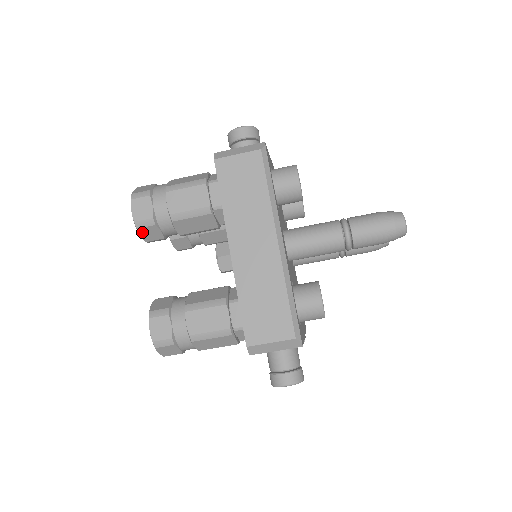
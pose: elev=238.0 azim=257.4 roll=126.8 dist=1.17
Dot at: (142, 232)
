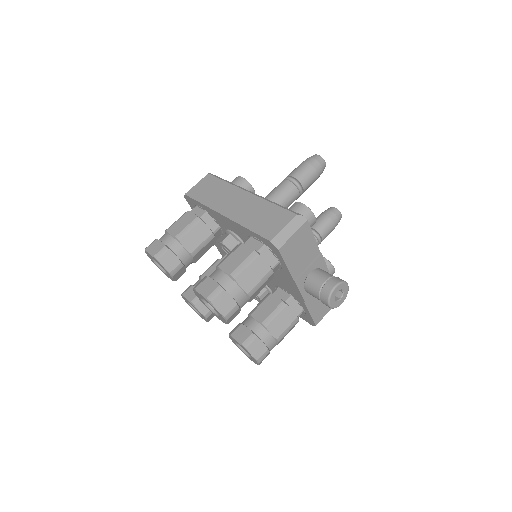
Dot at: (163, 262)
